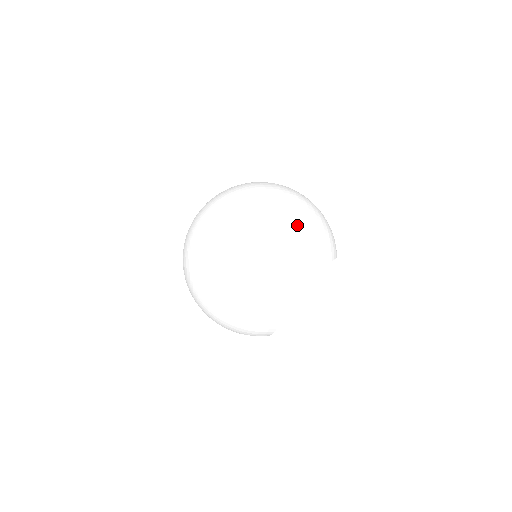
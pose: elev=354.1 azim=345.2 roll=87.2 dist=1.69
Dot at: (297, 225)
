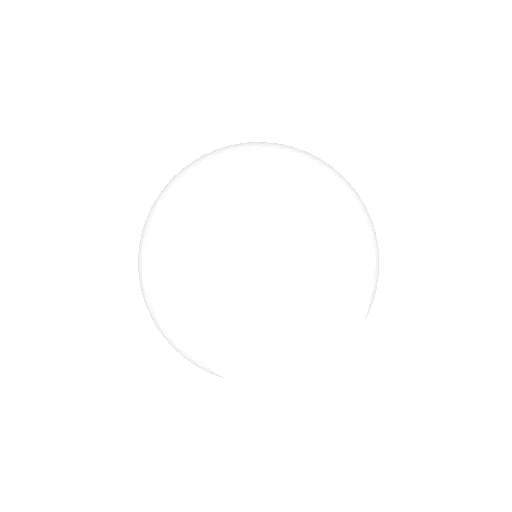
Dot at: (191, 266)
